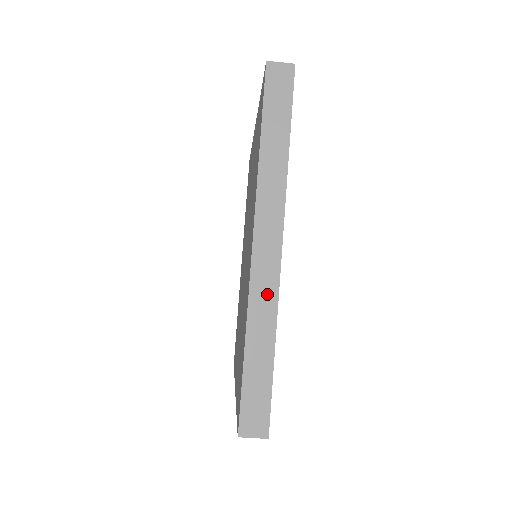
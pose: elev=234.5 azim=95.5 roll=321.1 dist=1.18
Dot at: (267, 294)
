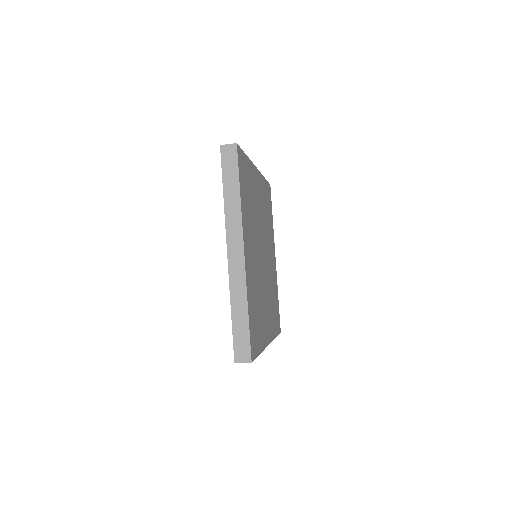
Dot at: (239, 280)
